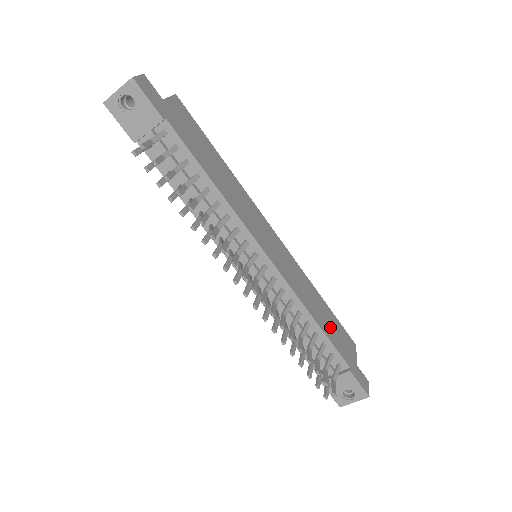
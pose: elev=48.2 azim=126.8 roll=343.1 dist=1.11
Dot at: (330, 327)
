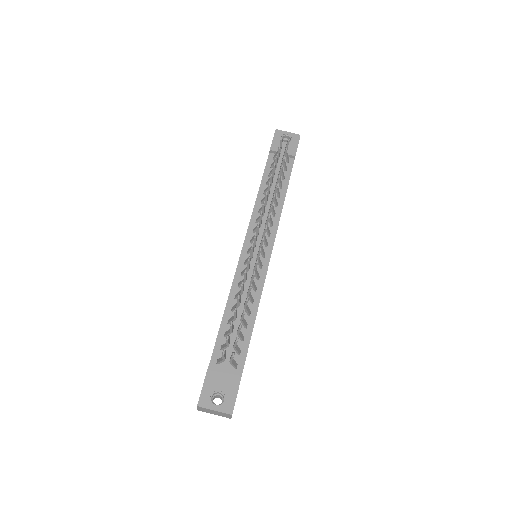
Dot at: occluded
